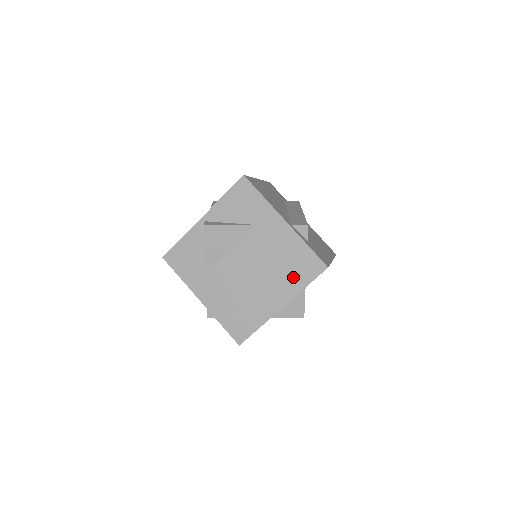
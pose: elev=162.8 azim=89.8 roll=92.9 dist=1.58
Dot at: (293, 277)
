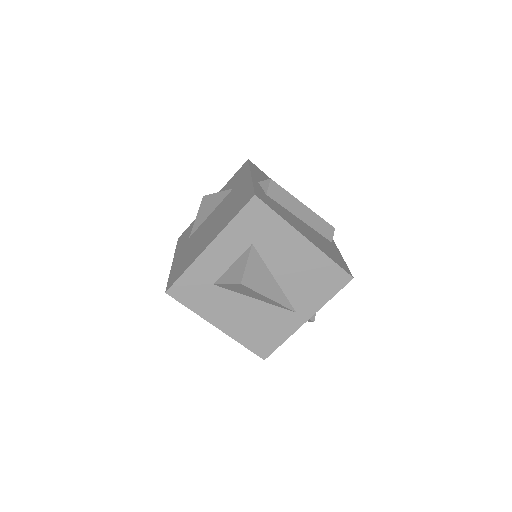
Dot at: (230, 215)
